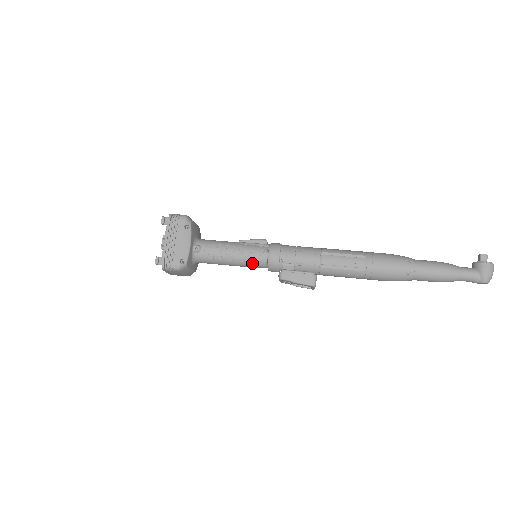
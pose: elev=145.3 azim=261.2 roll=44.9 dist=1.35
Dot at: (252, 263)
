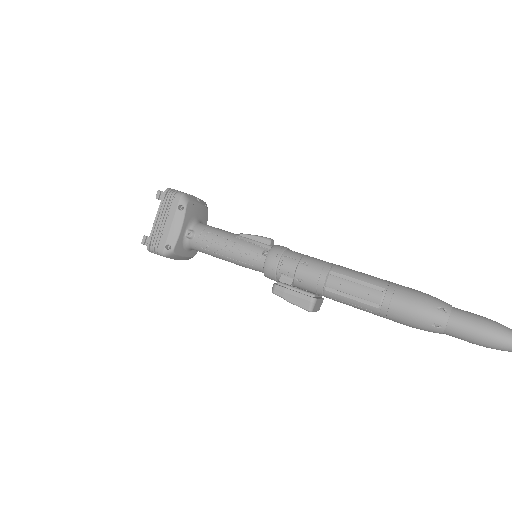
Dot at: (247, 265)
